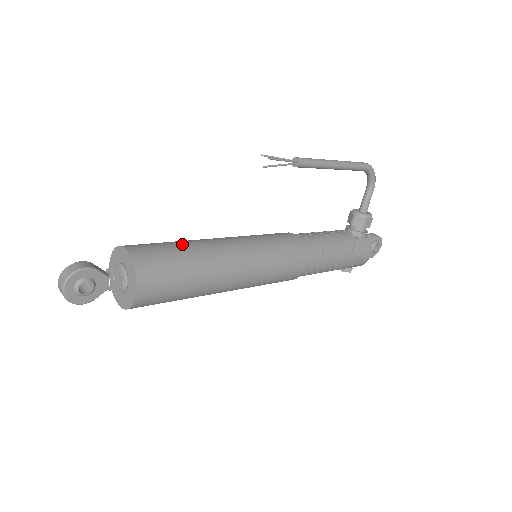
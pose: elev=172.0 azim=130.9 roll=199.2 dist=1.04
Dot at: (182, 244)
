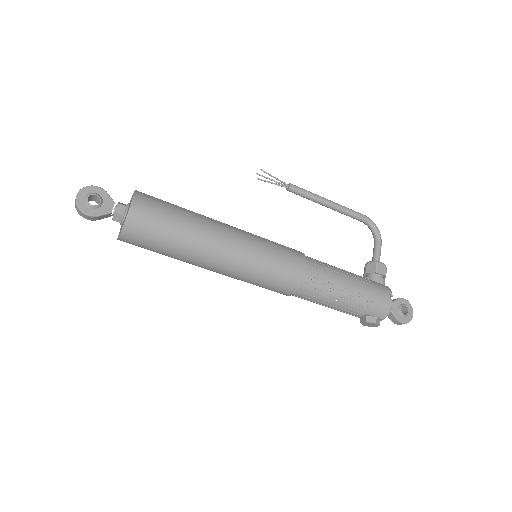
Dot at: occluded
